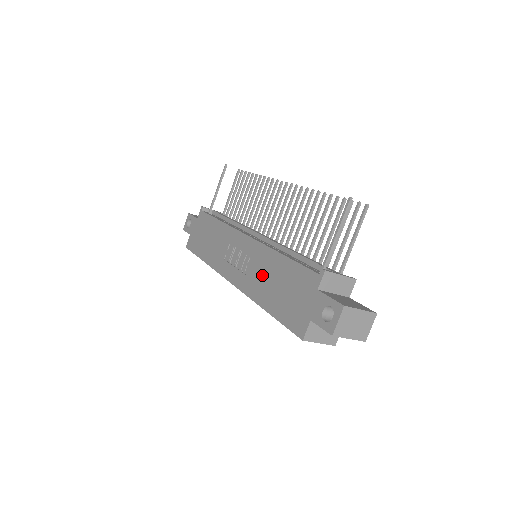
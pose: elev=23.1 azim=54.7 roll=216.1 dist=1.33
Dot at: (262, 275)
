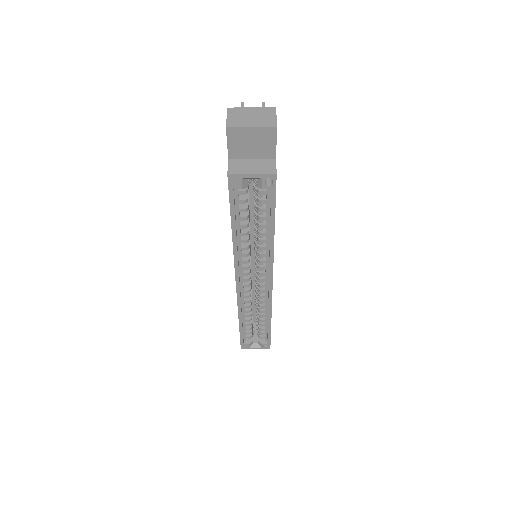
Dot at: occluded
